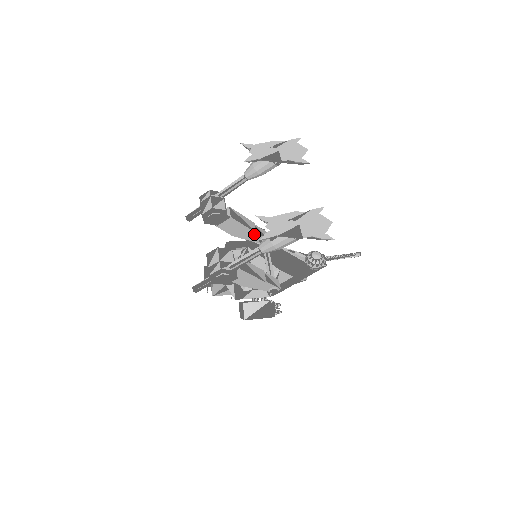
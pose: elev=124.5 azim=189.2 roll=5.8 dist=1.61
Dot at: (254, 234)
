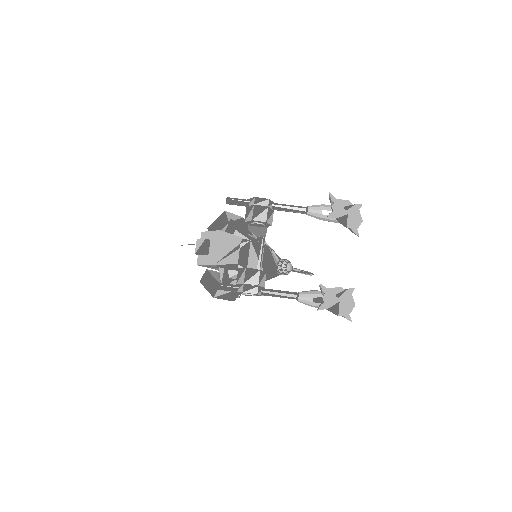
Dot at: occluded
